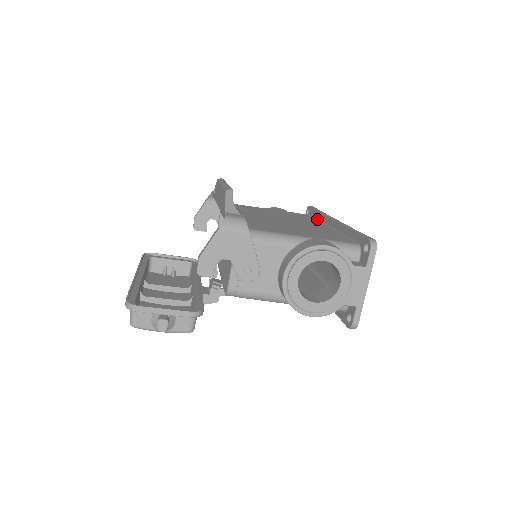
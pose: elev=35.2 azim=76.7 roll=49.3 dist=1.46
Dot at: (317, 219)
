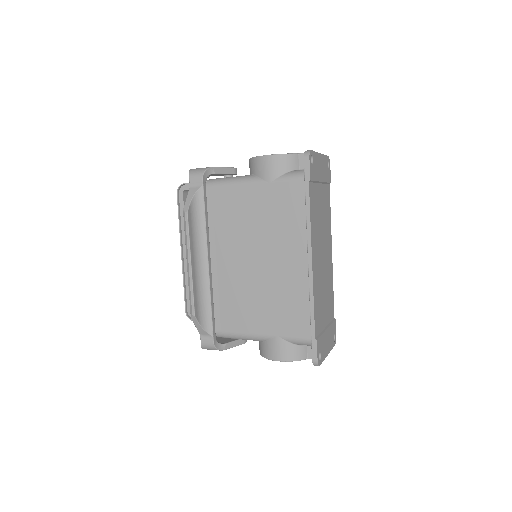
Dot at: occluded
